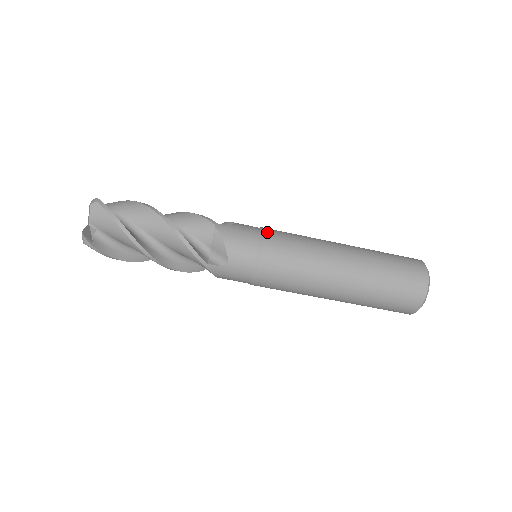
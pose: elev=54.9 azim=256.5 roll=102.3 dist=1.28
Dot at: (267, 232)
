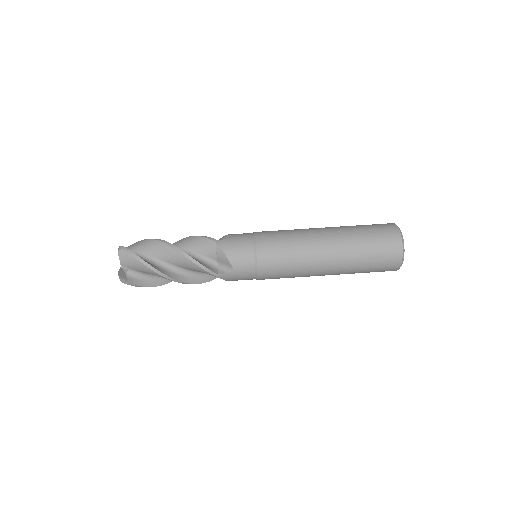
Dot at: (258, 236)
